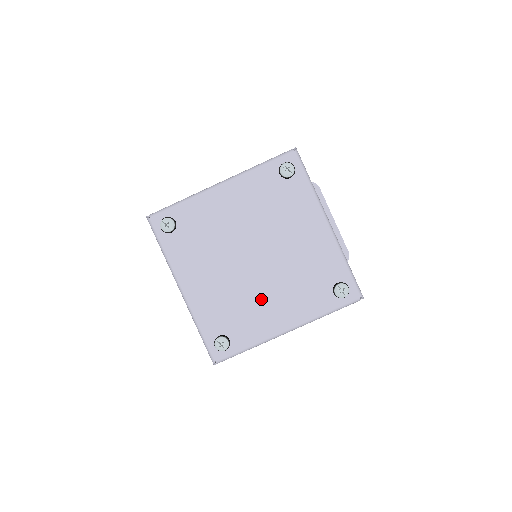
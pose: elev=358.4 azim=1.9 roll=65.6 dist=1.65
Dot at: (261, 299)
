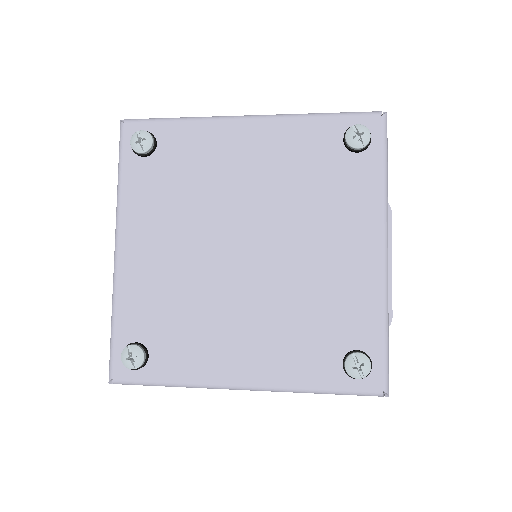
Dot at: (225, 317)
